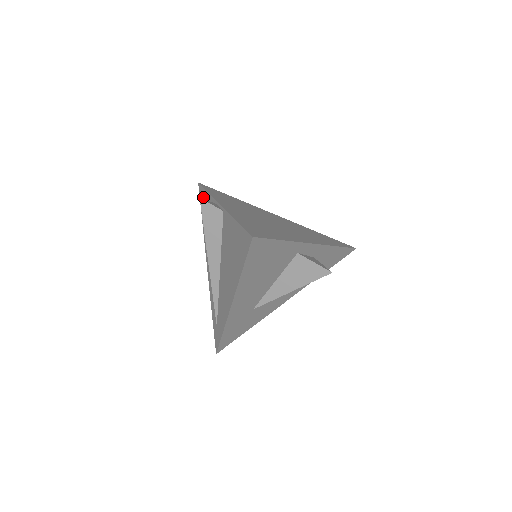
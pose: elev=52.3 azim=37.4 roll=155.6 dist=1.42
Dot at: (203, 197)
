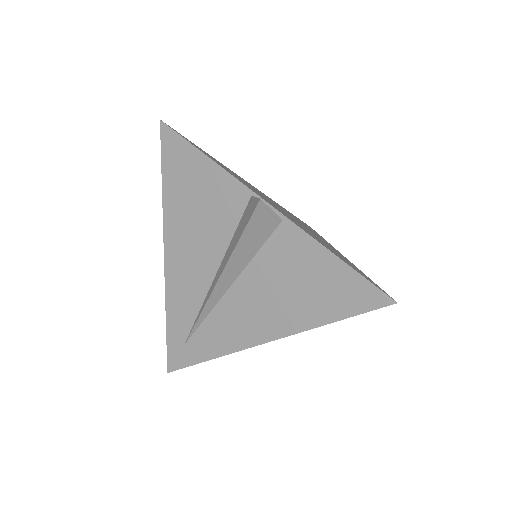
Dot at: (183, 155)
